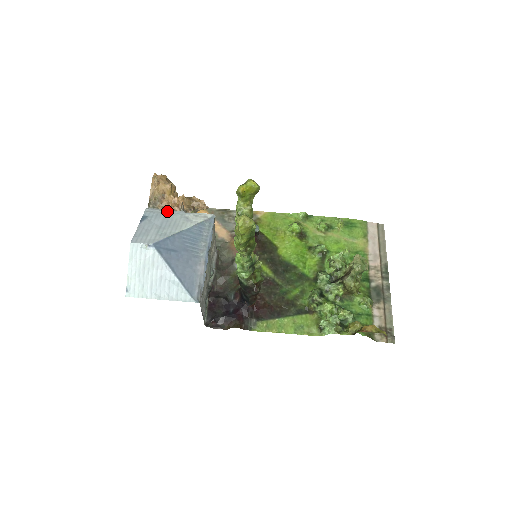
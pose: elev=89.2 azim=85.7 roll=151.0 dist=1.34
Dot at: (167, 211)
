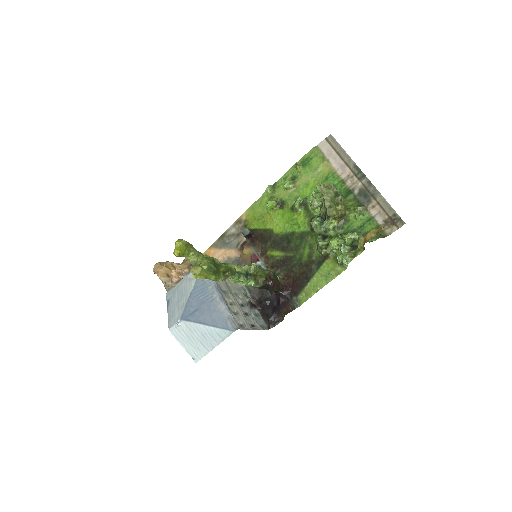
Dot at: (177, 285)
